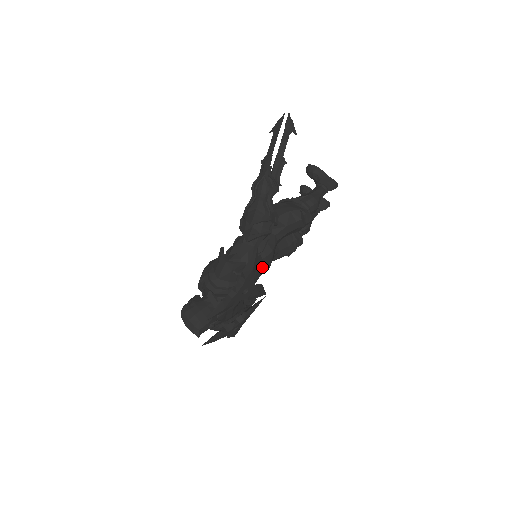
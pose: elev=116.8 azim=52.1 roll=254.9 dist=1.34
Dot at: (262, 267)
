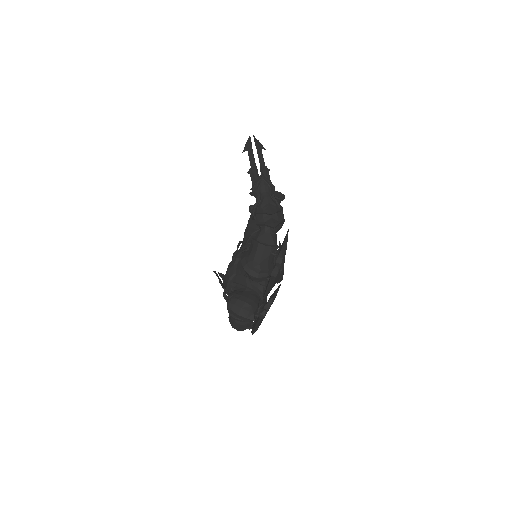
Dot at: occluded
